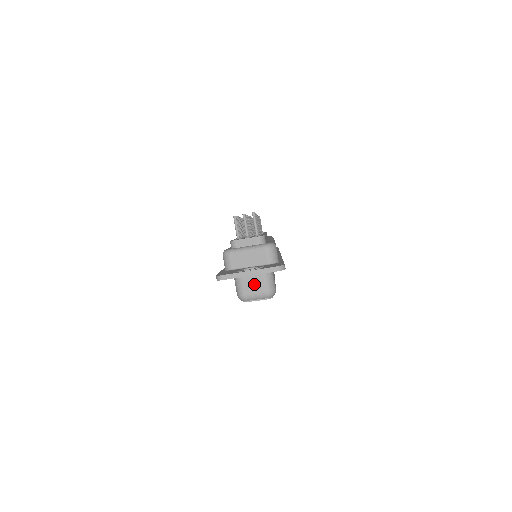
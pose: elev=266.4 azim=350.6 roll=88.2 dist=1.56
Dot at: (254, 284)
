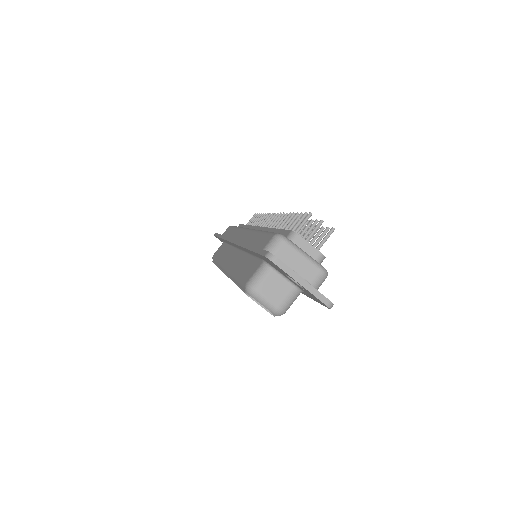
Dot at: (276, 290)
